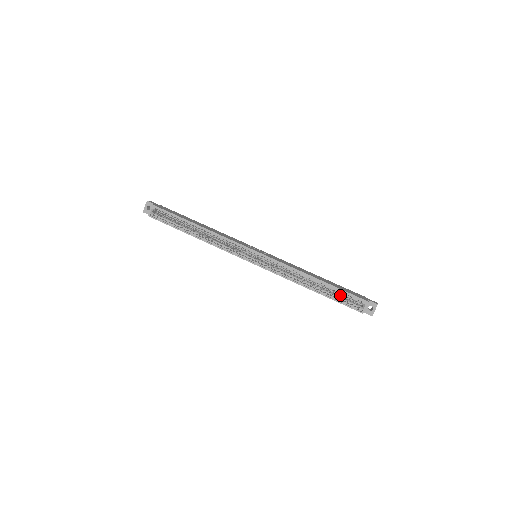
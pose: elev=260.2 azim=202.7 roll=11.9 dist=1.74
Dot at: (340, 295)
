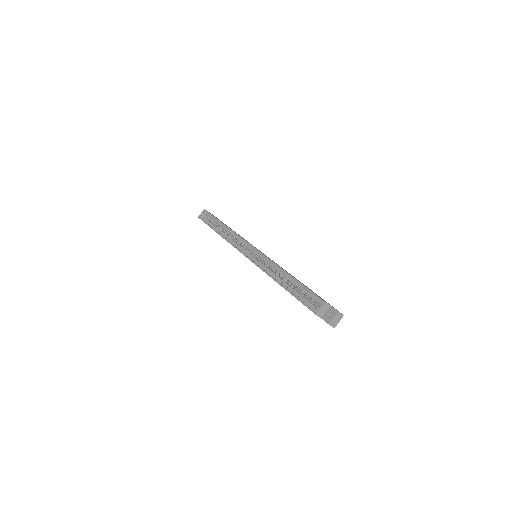
Dot at: occluded
